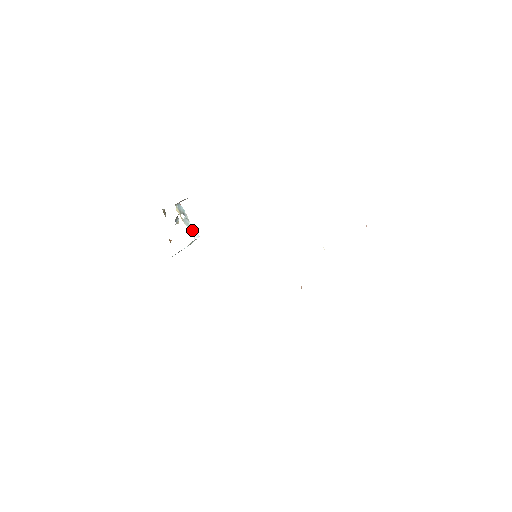
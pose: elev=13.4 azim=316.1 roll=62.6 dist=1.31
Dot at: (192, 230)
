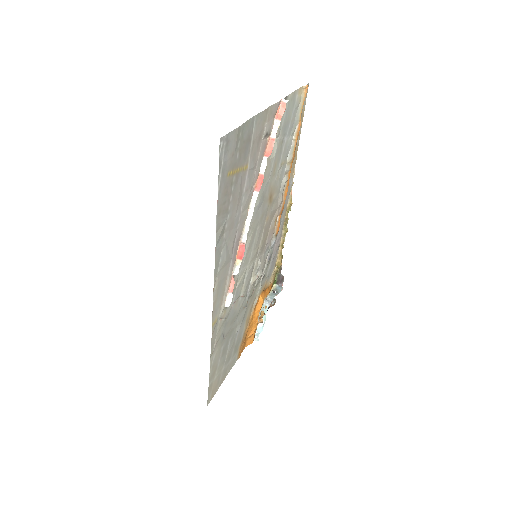
Dot at: (270, 299)
